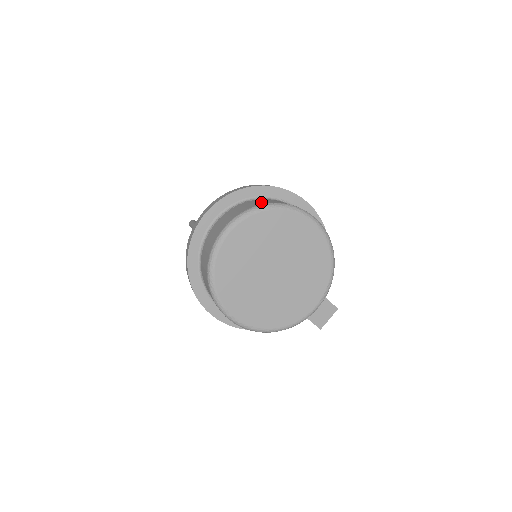
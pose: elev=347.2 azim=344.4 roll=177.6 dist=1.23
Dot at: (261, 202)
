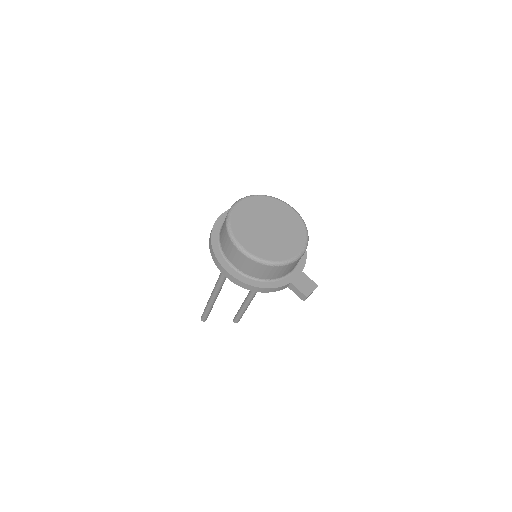
Dot at: occluded
